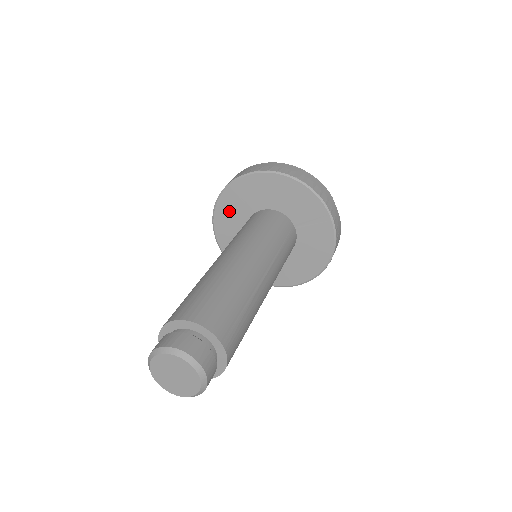
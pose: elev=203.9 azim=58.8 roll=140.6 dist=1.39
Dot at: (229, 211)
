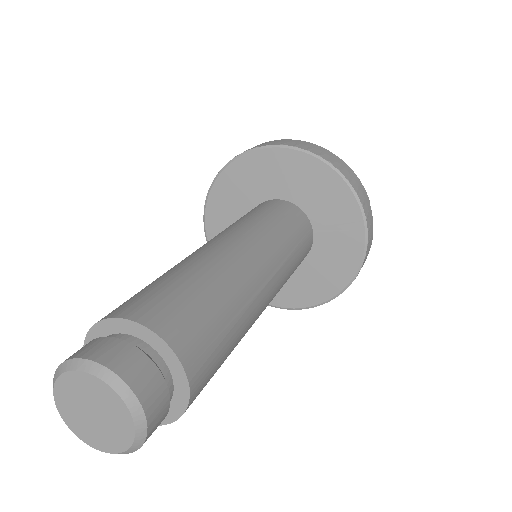
Dot at: (230, 194)
